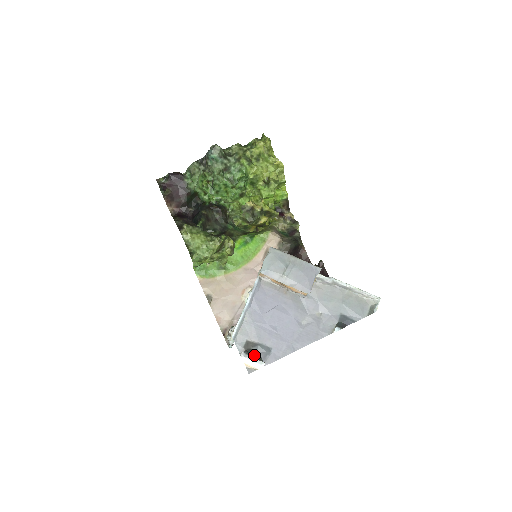
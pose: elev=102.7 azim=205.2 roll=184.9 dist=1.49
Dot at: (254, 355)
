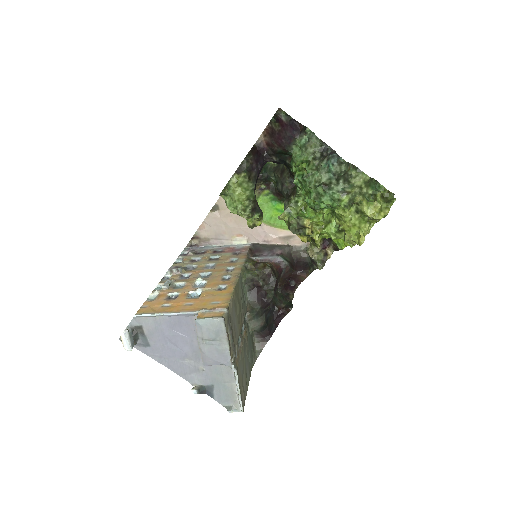
Dot at: (134, 338)
